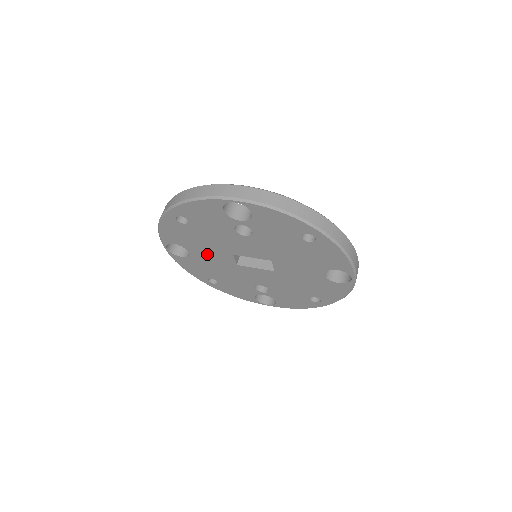
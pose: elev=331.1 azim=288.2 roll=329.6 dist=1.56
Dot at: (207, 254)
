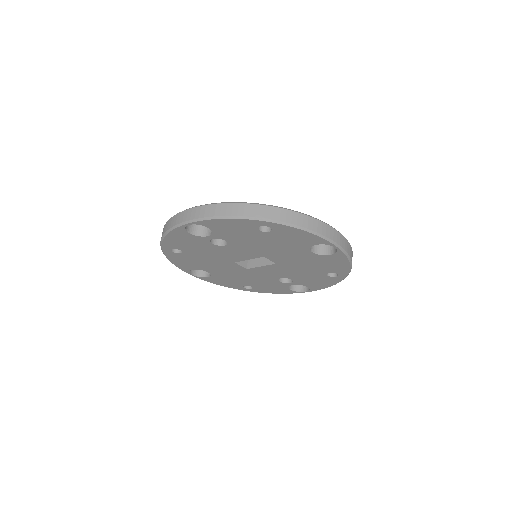
Dot at: (220, 269)
